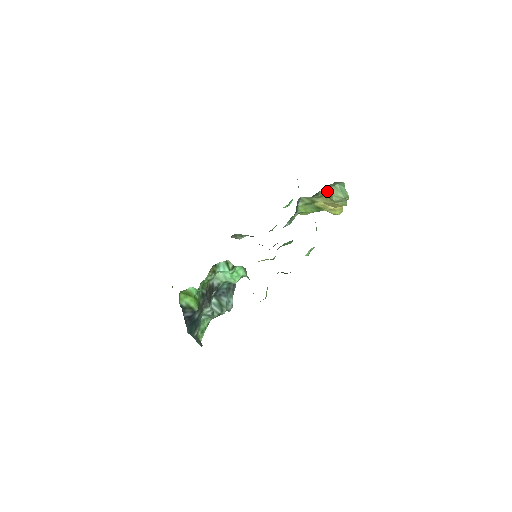
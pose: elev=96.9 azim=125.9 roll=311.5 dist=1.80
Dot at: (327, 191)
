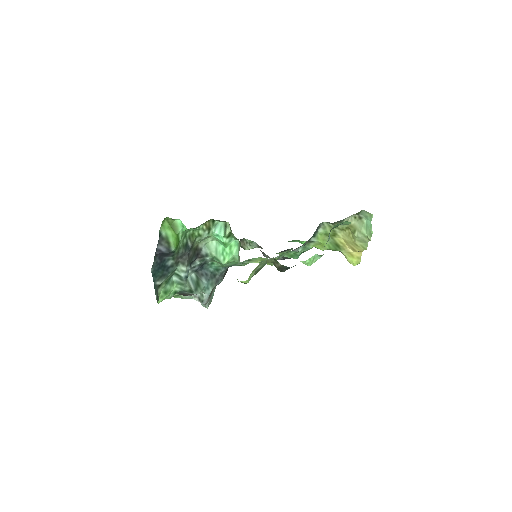
Dot at: (352, 224)
